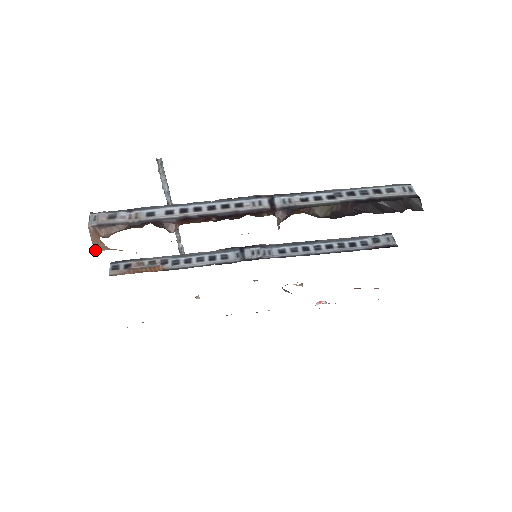
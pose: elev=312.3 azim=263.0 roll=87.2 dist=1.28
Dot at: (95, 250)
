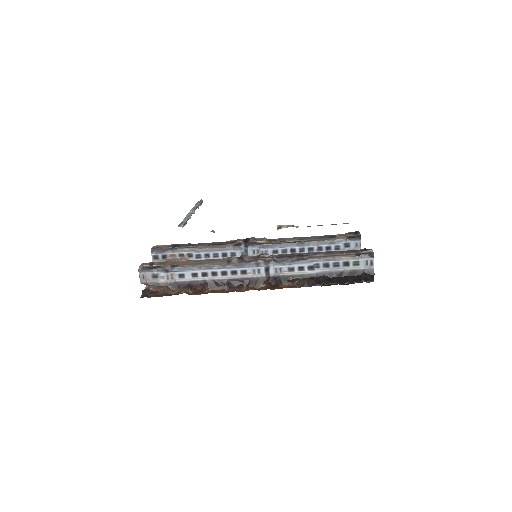
Dot at: occluded
